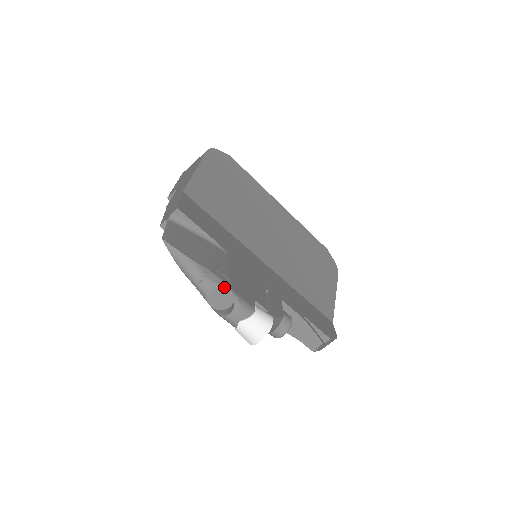
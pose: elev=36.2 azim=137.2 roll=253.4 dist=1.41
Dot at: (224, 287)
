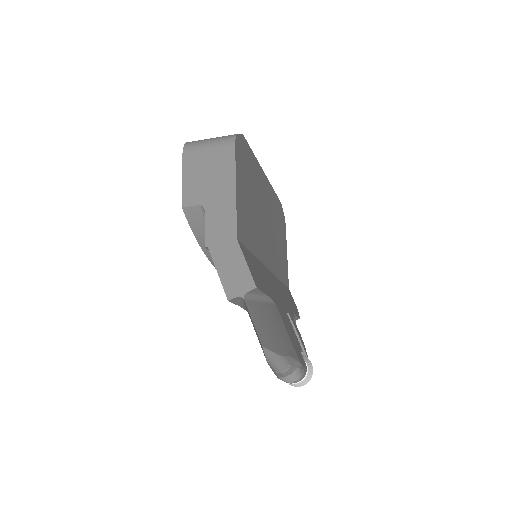
Dot at: (298, 366)
